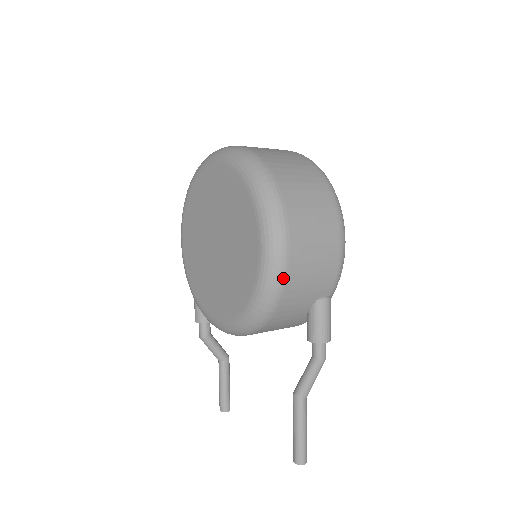
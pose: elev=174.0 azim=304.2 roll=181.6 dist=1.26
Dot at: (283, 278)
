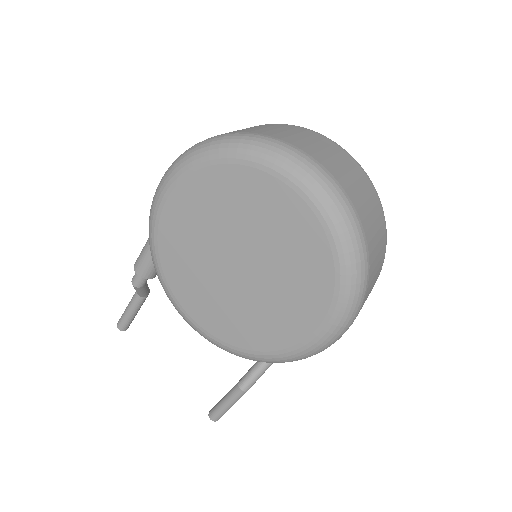
Dot at: occluded
